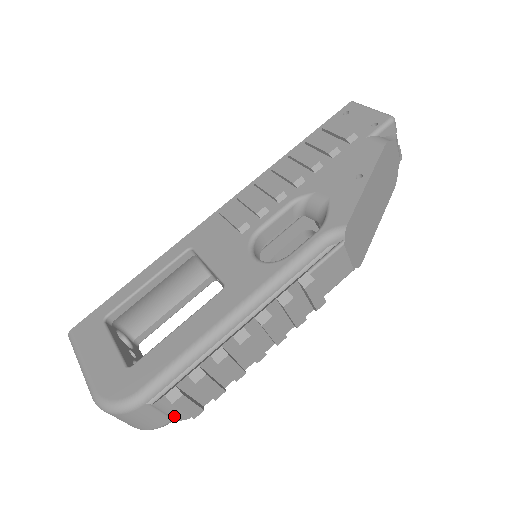
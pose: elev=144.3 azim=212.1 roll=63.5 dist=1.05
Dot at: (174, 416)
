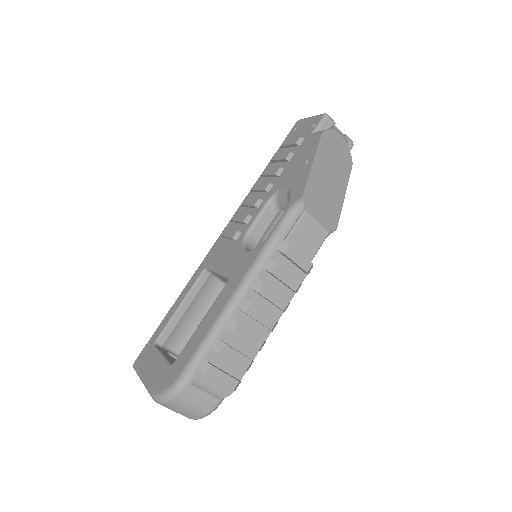
Dot at: (217, 393)
